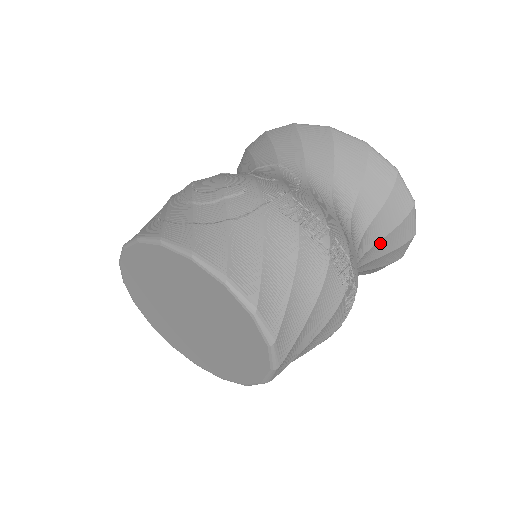
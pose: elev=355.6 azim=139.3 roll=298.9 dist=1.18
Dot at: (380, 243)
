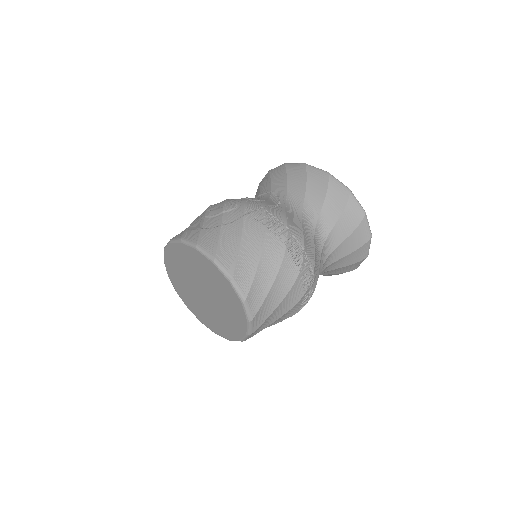
Dot at: (343, 244)
